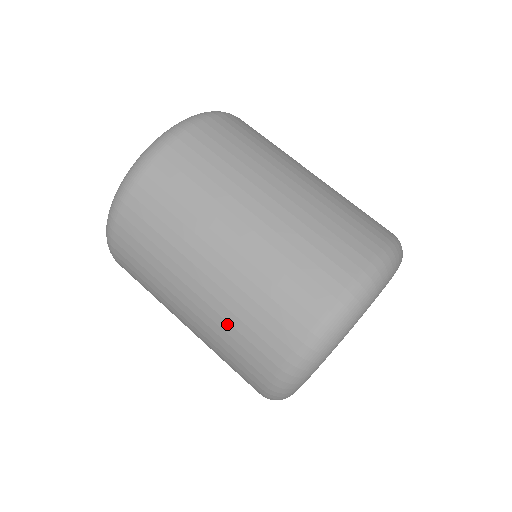
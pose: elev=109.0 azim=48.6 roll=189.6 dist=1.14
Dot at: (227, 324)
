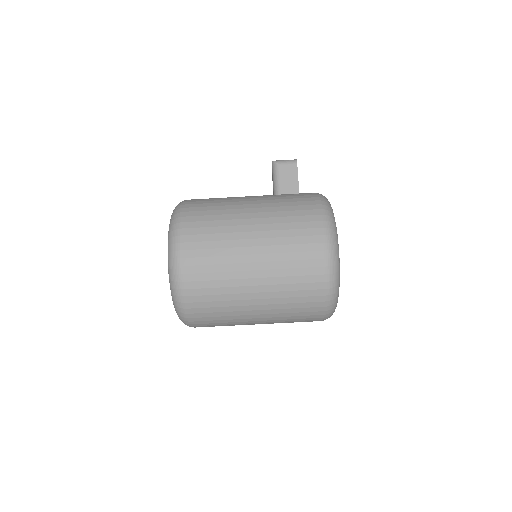
Dot at: occluded
